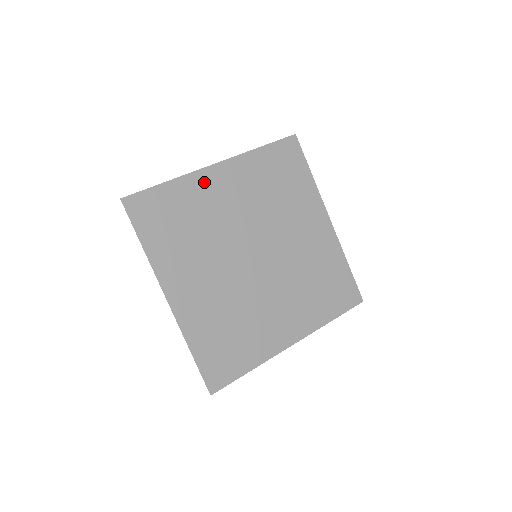
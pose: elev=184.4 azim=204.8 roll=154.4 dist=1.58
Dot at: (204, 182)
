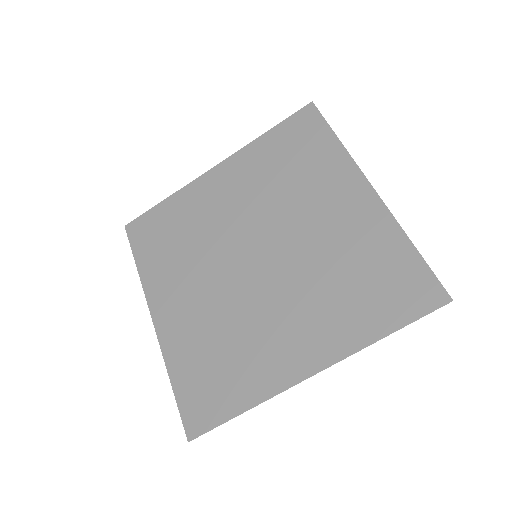
Dot at: (200, 189)
